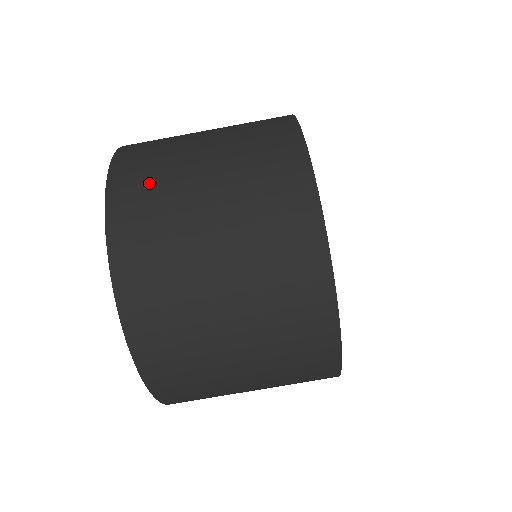
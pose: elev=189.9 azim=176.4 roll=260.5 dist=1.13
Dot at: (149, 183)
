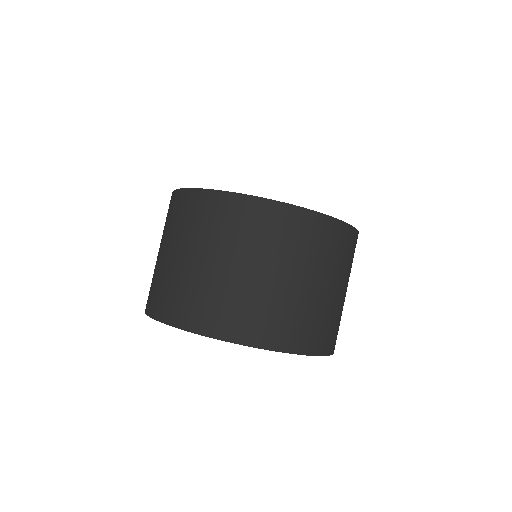
Dot at: occluded
